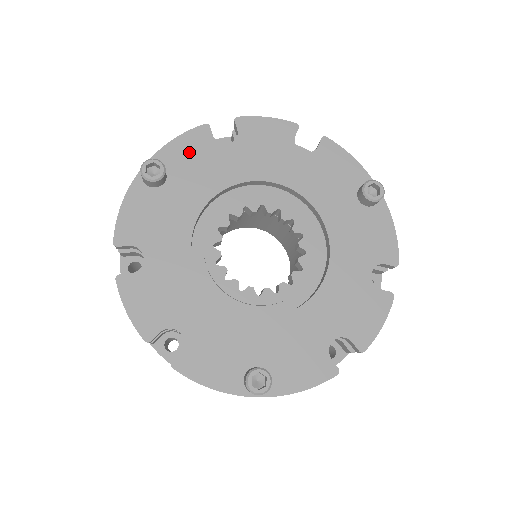
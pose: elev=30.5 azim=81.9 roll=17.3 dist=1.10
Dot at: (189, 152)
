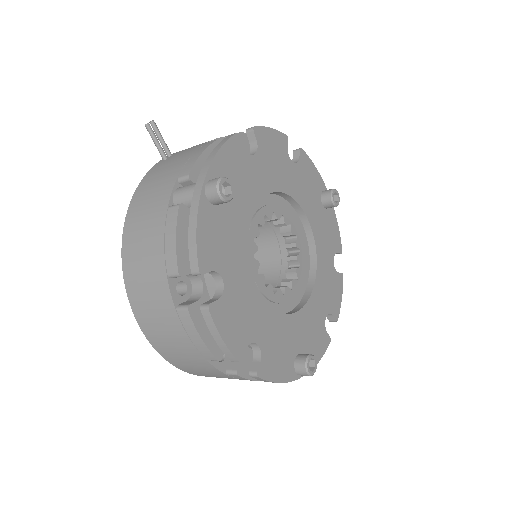
Dot at: (232, 164)
